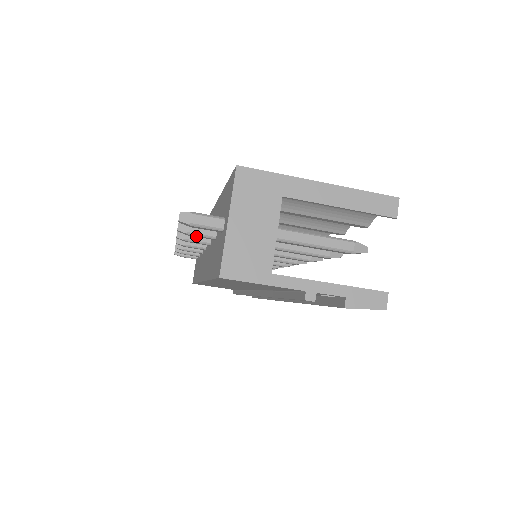
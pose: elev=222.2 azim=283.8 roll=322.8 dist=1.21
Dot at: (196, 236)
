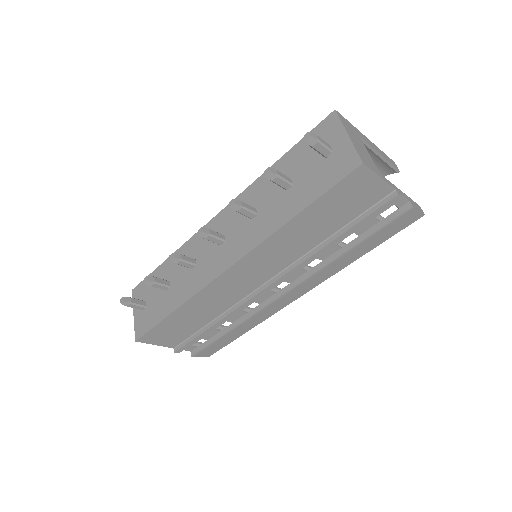
Dot at: (279, 181)
